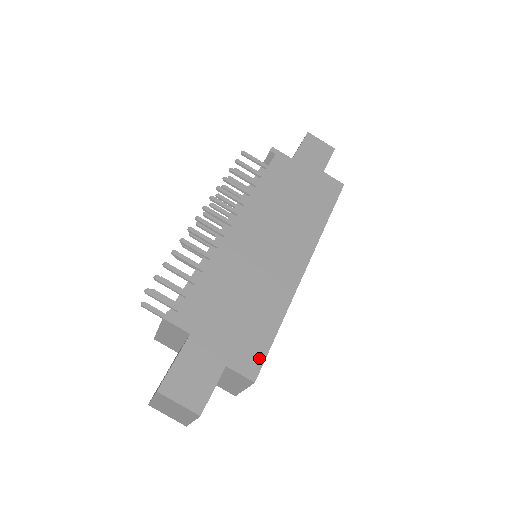
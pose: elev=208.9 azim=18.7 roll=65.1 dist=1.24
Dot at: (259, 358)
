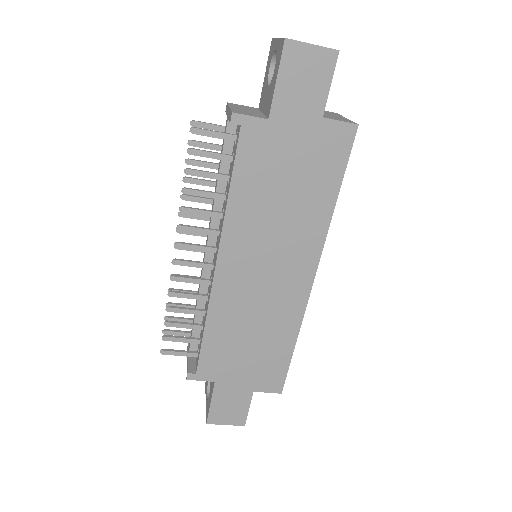
Dot at: (281, 377)
